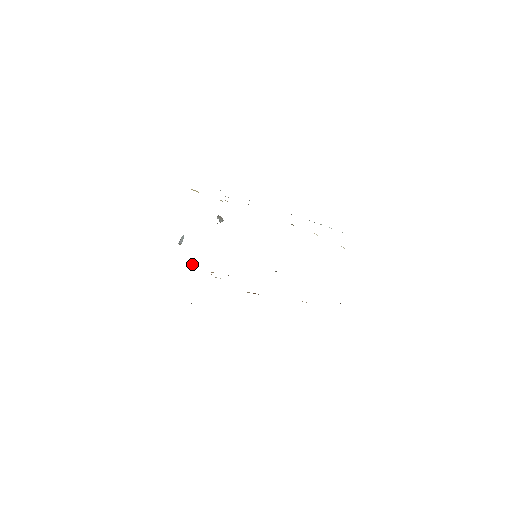
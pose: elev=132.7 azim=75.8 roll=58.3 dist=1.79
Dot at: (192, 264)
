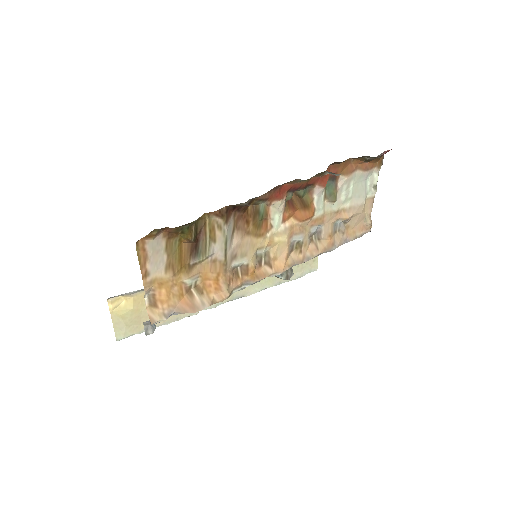
Dot at: (194, 289)
